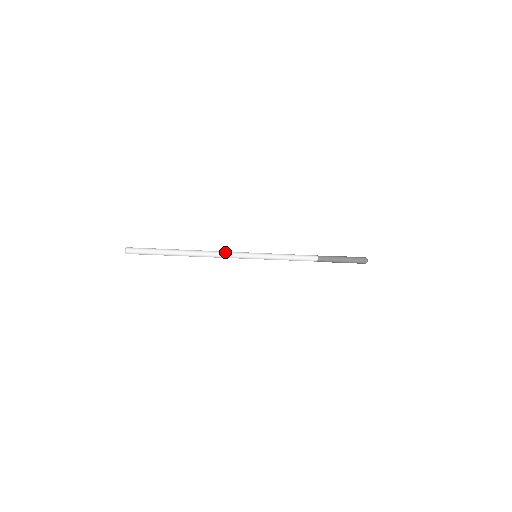
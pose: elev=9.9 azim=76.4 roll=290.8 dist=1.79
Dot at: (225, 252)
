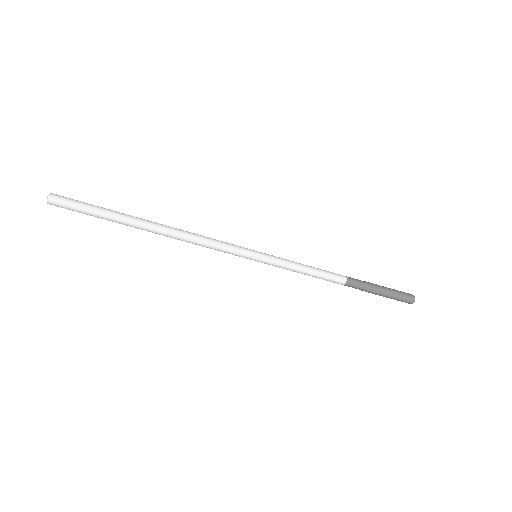
Dot at: occluded
